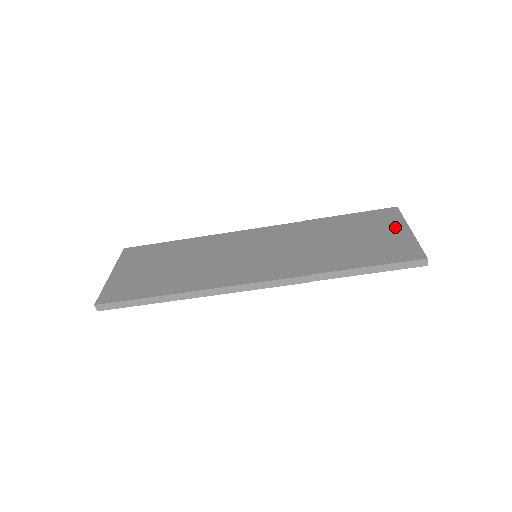
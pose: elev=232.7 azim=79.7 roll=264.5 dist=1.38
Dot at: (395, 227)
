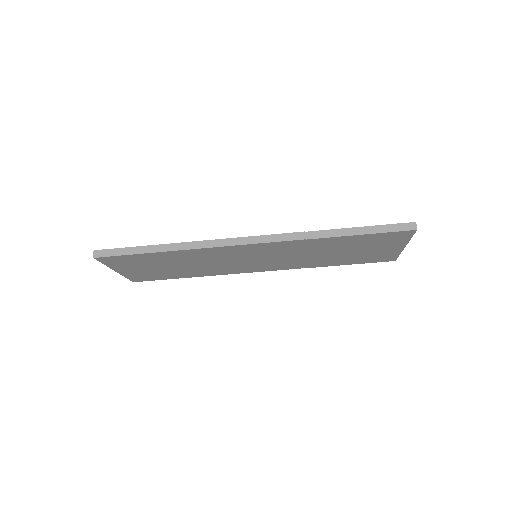
Dot at: occluded
